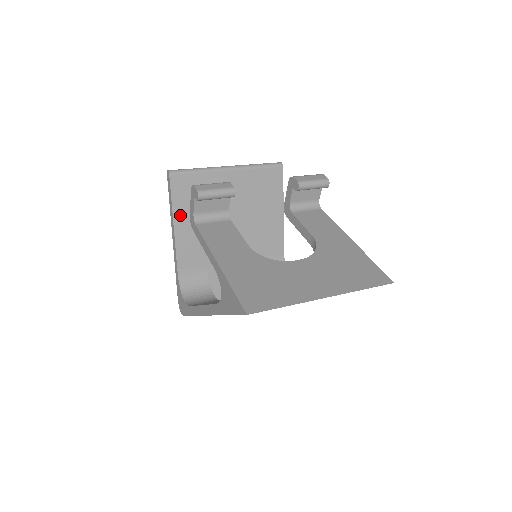
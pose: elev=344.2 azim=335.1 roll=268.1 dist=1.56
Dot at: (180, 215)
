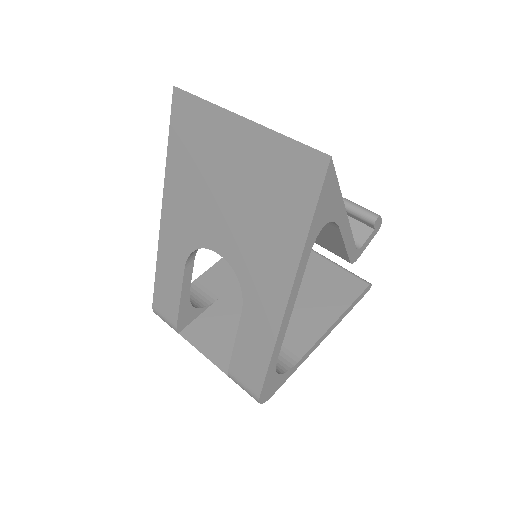
Dot at: occluded
